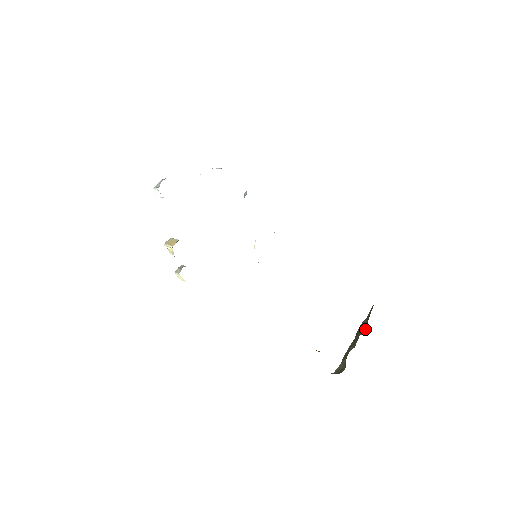
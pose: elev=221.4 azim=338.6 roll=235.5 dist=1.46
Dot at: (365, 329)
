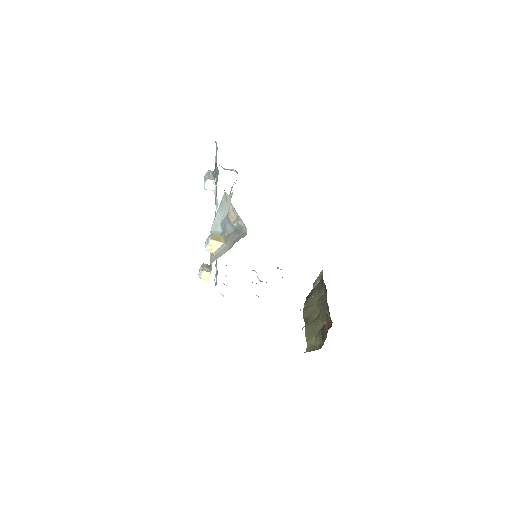
Dot at: (316, 314)
